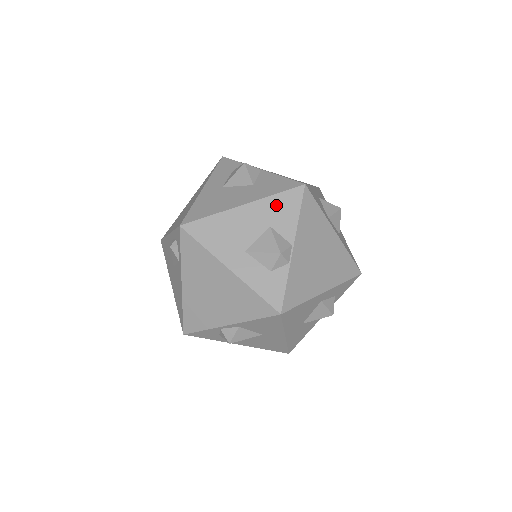
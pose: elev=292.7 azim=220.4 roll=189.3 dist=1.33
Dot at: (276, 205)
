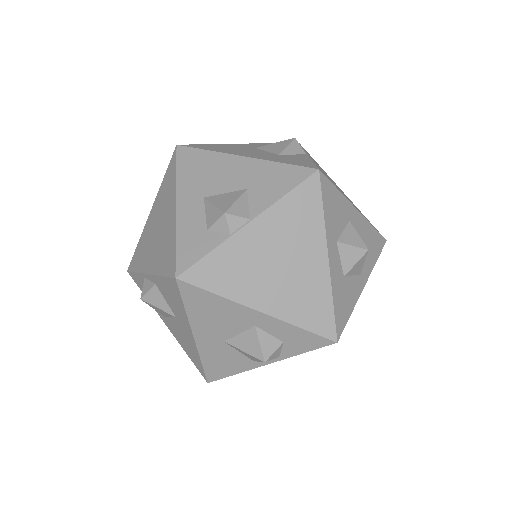
Dot at: (271, 173)
